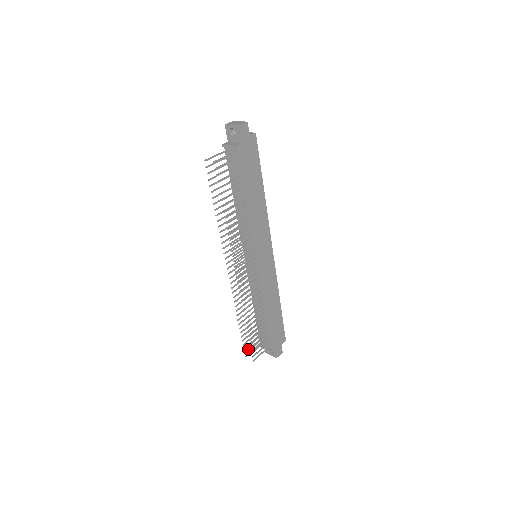
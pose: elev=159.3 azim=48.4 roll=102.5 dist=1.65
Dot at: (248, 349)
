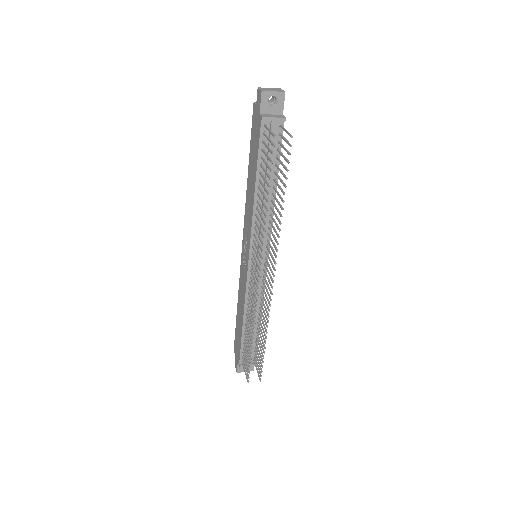
Dot at: (247, 372)
